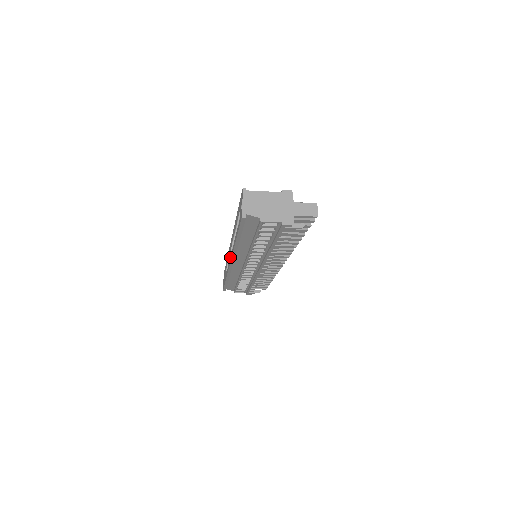
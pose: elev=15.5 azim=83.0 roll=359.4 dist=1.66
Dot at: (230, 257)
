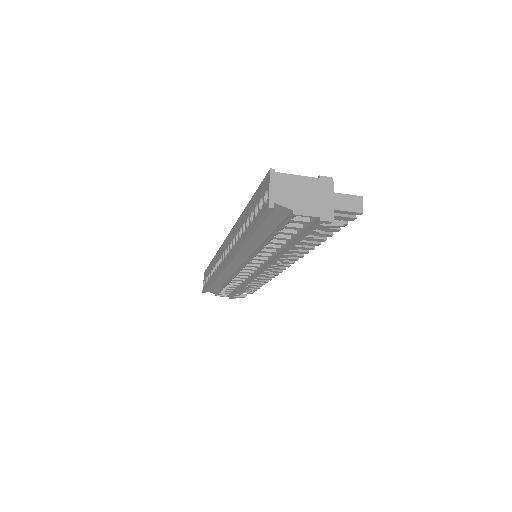
Dot at: (227, 256)
